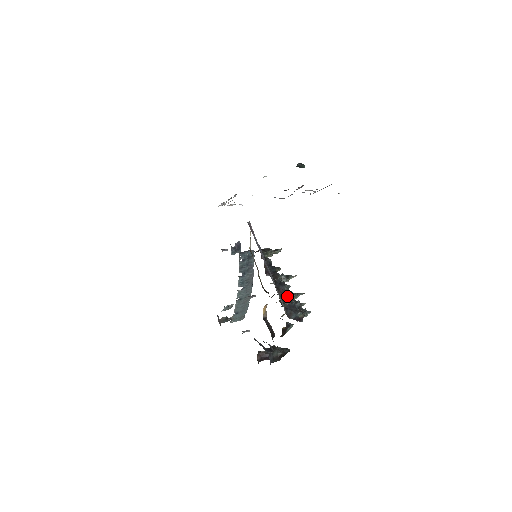
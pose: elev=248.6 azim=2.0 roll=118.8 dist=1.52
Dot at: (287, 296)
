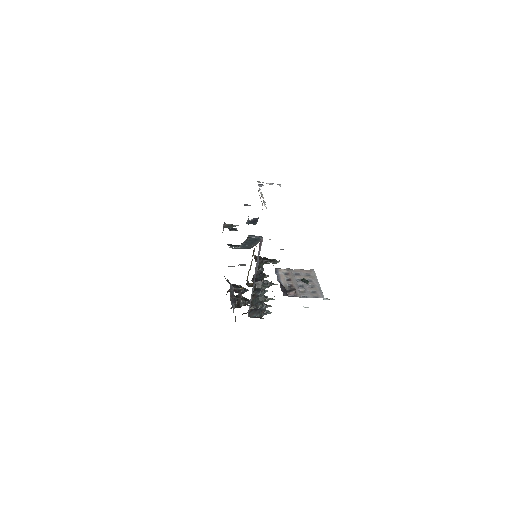
Dot at: (259, 300)
